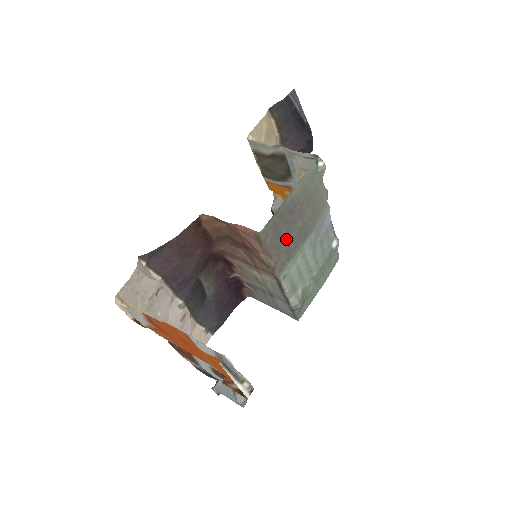
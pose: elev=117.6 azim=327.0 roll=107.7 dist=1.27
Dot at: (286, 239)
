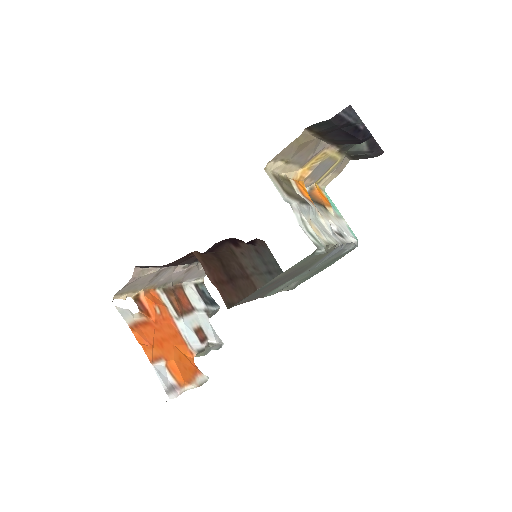
Dot at: (268, 289)
